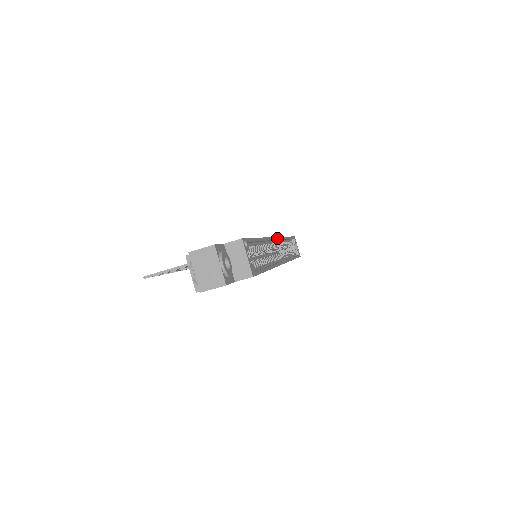
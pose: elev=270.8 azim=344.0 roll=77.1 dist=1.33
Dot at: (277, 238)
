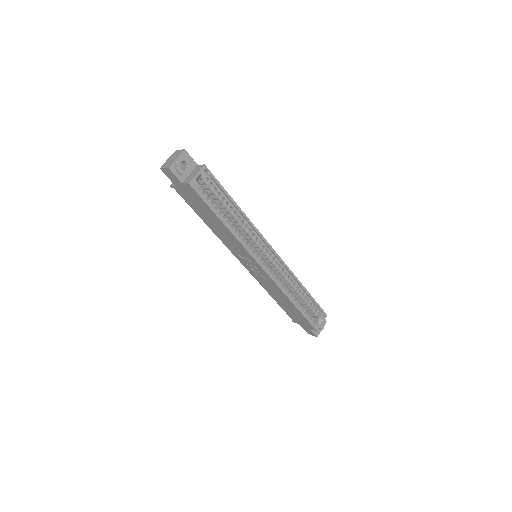
Dot at: (276, 253)
